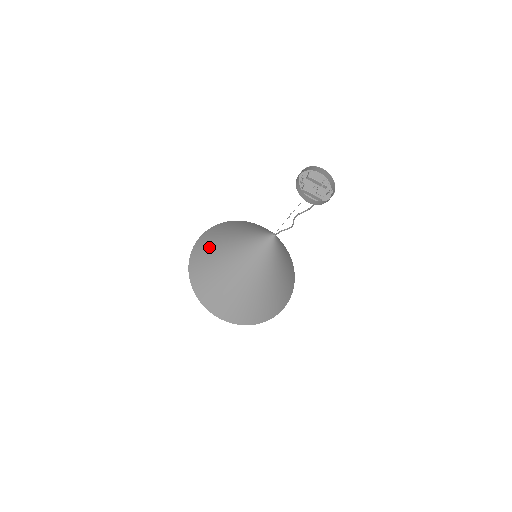
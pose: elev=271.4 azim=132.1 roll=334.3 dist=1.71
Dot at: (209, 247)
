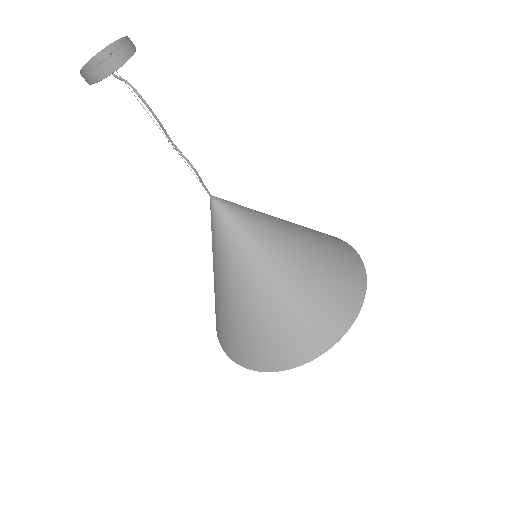
Dot at: occluded
